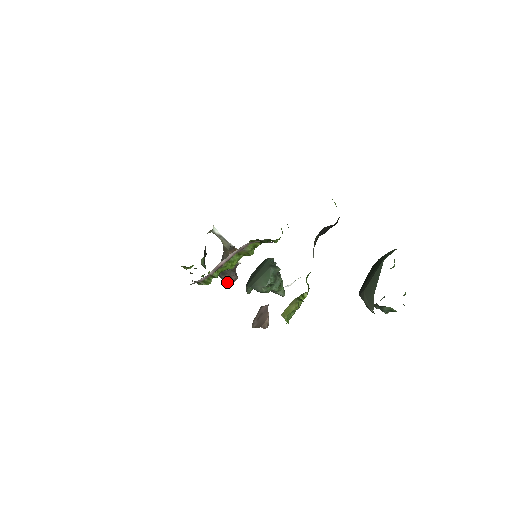
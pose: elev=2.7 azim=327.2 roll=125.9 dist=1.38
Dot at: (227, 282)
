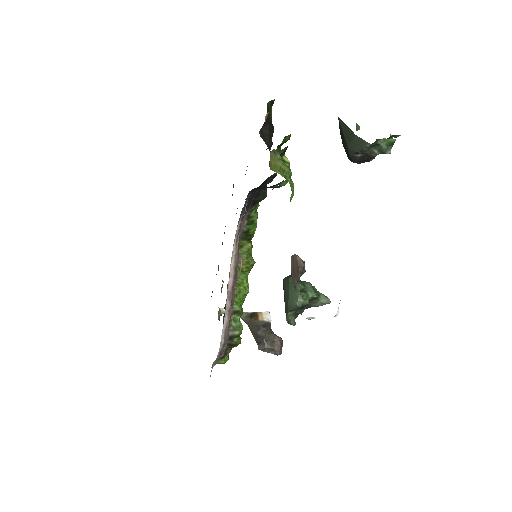
Dot at: (275, 350)
